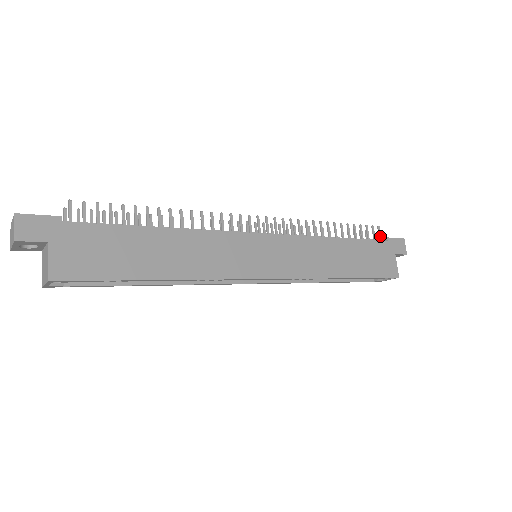
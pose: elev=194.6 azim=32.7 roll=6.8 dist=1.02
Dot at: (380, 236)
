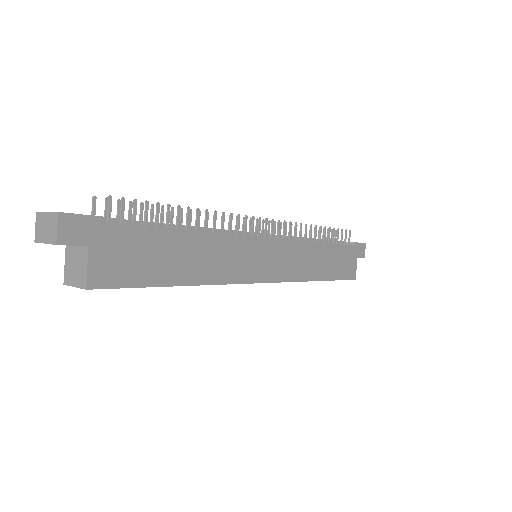
Dot at: occluded
